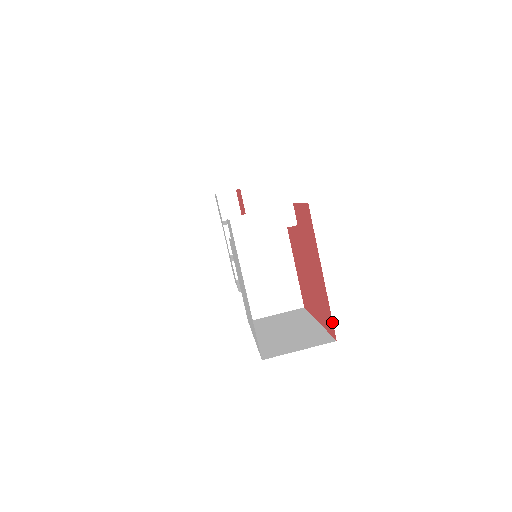
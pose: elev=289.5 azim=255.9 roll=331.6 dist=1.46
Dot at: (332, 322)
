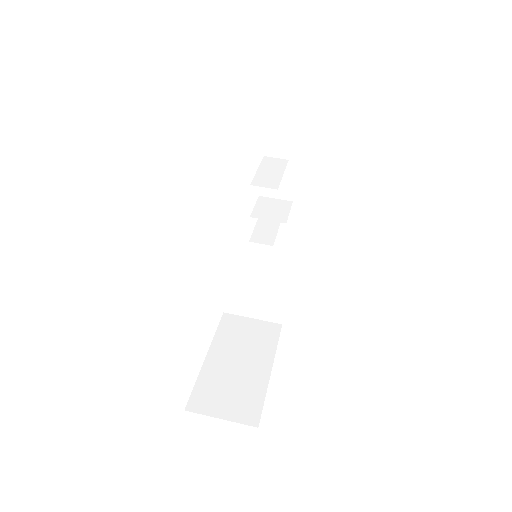
Dot at: occluded
